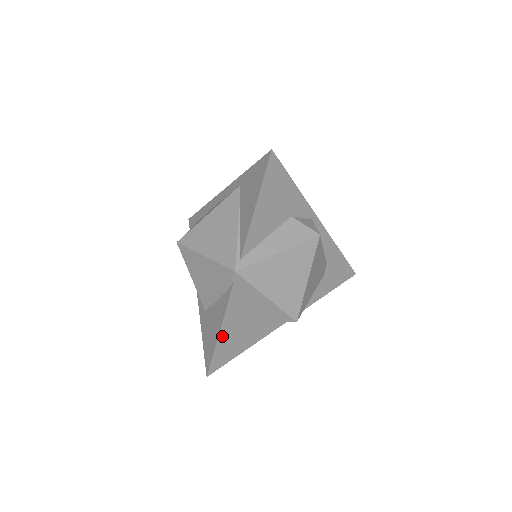
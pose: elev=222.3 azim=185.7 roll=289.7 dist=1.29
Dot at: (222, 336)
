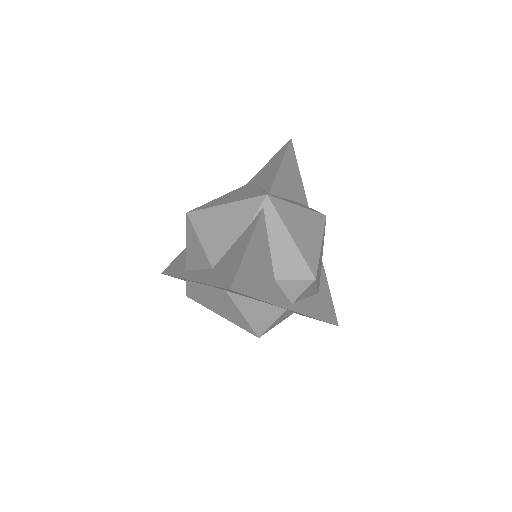
Dot at: (248, 255)
